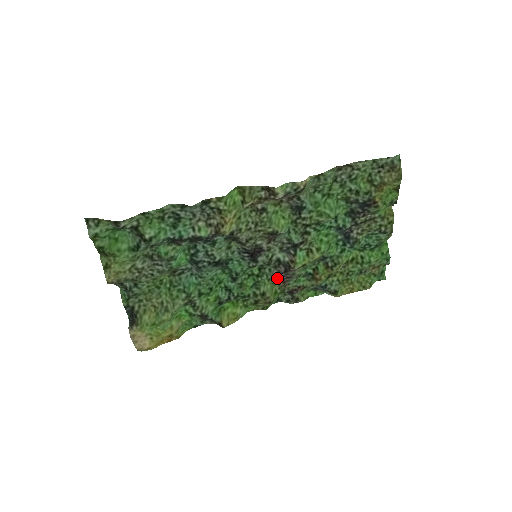
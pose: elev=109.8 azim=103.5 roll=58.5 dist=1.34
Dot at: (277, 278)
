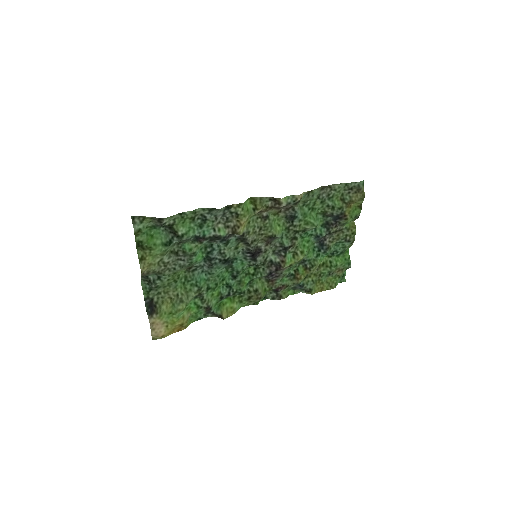
Dot at: (268, 277)
